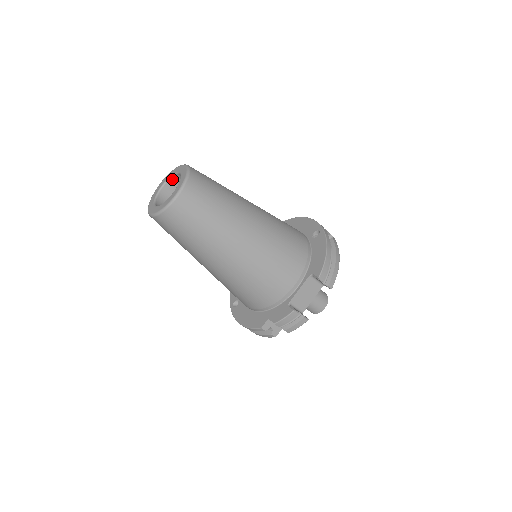
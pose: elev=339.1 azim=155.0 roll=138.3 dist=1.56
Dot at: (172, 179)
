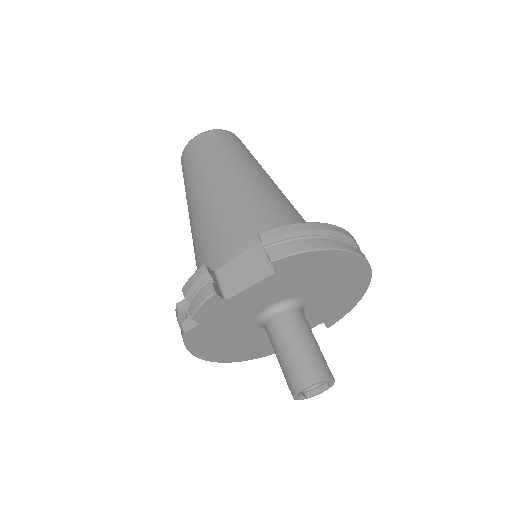
Dot at: occluded
